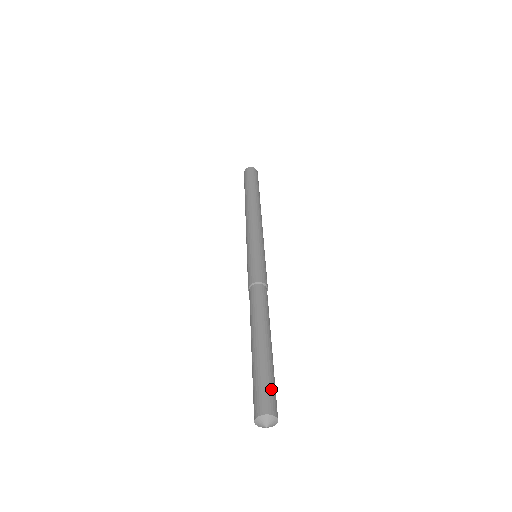
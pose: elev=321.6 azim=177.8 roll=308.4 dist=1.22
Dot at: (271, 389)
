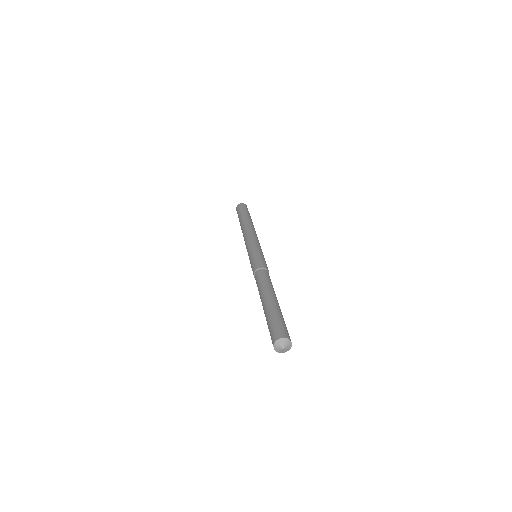
Dot at: occluded
